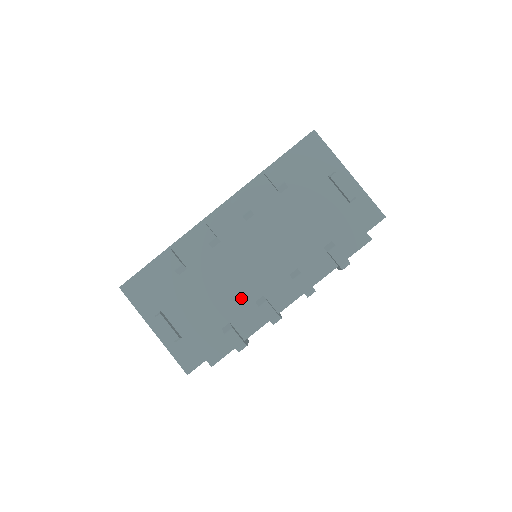
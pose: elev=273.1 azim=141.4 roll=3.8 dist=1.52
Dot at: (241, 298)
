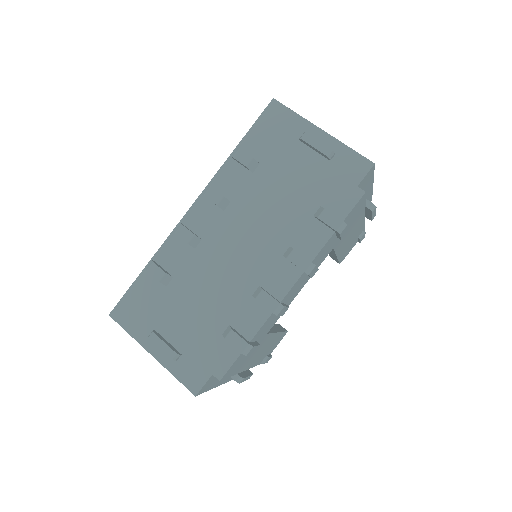
Dot at: (236, 295)
